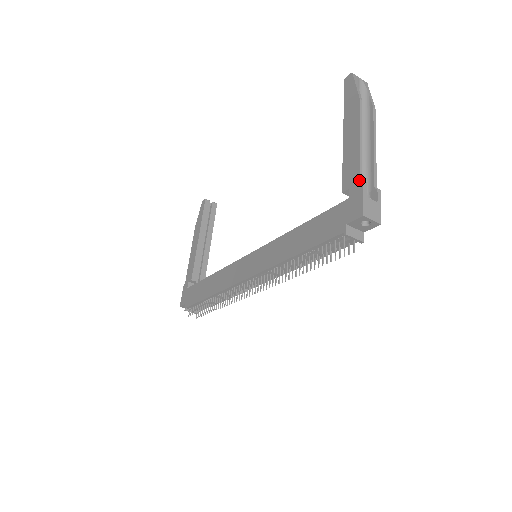
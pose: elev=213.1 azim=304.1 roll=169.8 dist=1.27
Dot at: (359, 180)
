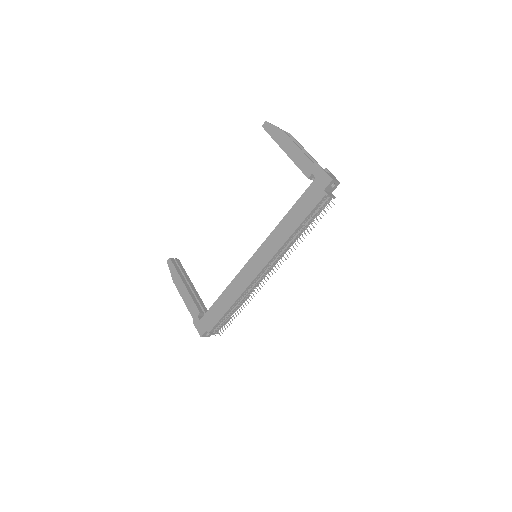
Dot at: (316, 166)
